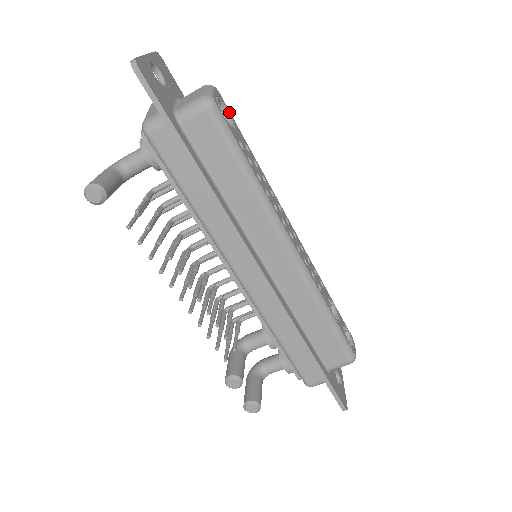
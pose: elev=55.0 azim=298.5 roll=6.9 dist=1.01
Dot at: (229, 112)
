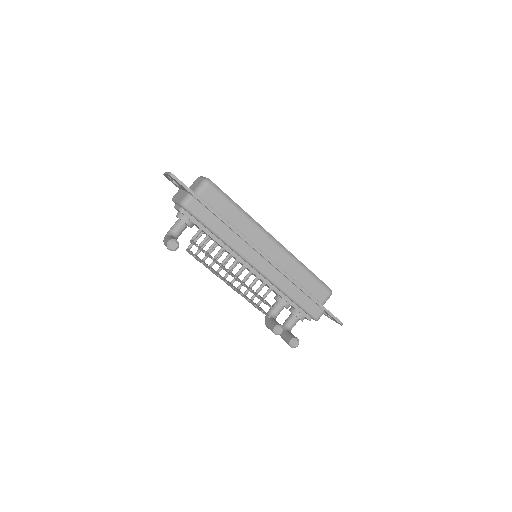
Dot at: occluded
